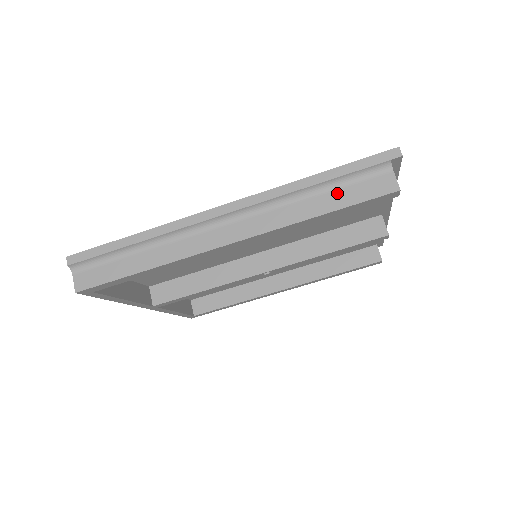
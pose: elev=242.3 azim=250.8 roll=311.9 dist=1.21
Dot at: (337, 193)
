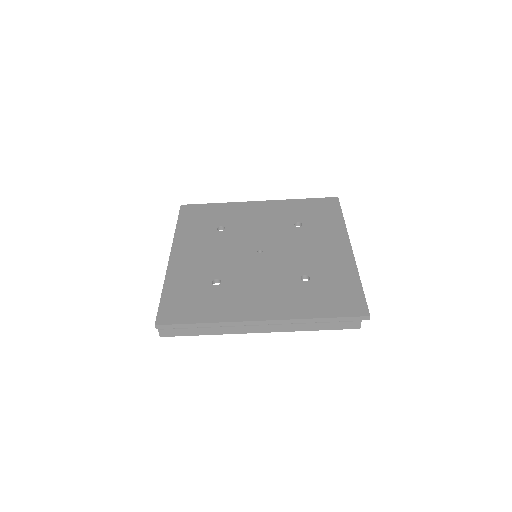
Dot at: (328, 324)
